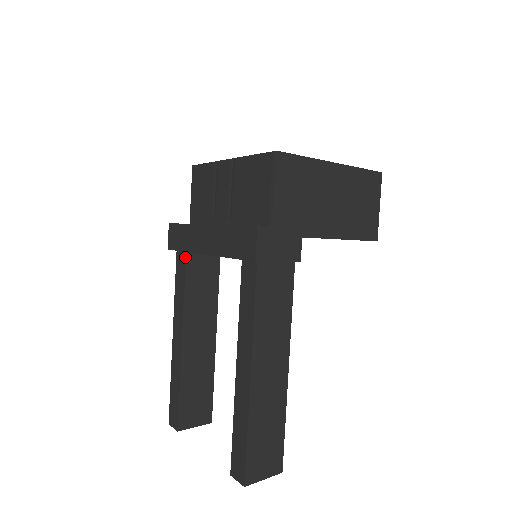
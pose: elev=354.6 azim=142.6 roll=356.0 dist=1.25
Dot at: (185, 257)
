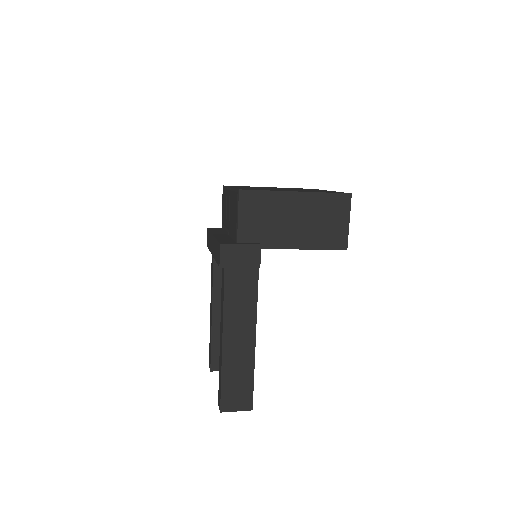
Dot at: occluded
